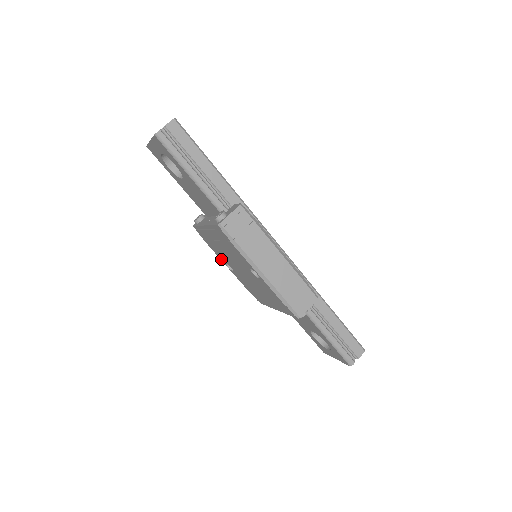
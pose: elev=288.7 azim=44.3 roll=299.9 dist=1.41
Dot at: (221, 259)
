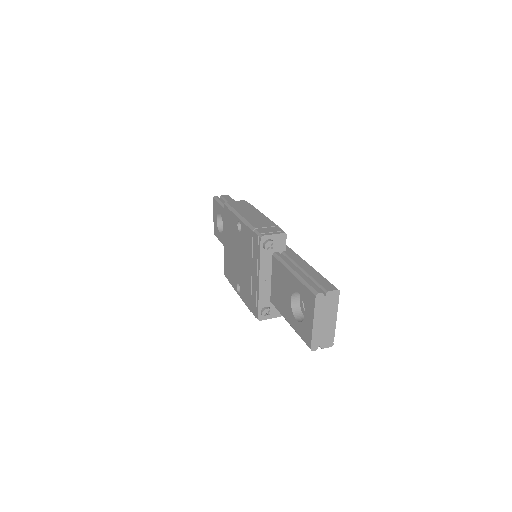
Dot at: (235, 288)
